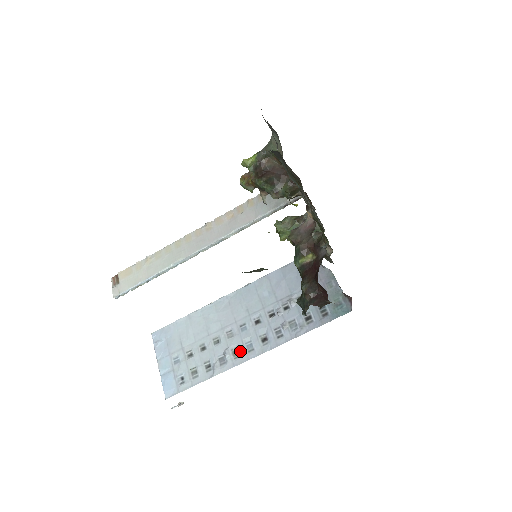
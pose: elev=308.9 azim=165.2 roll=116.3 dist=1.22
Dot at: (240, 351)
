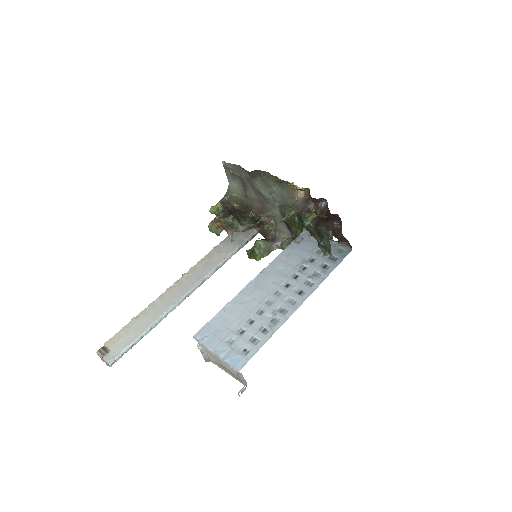
Dot at: (286, 308)
